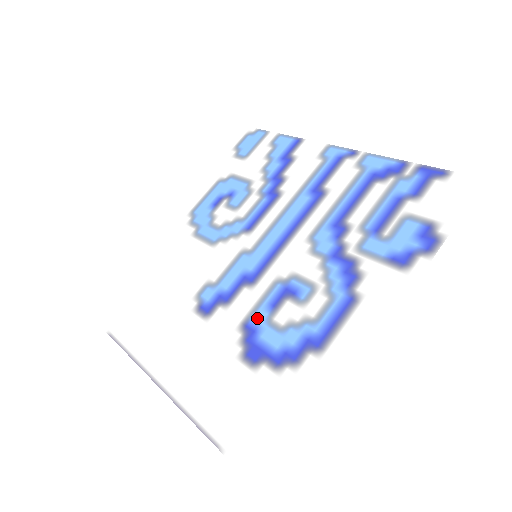
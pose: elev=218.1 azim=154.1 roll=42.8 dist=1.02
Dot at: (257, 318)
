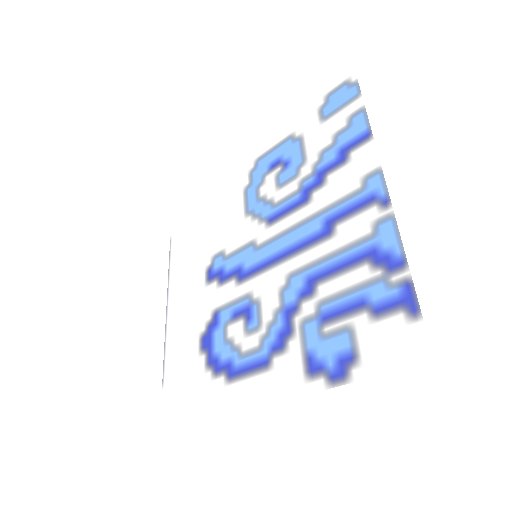
Dot at: (223, 315)
